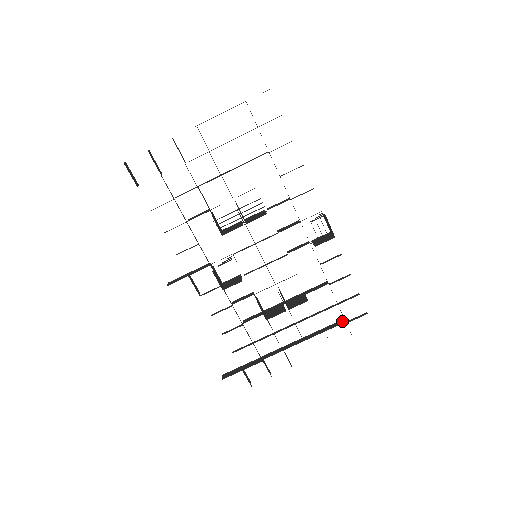
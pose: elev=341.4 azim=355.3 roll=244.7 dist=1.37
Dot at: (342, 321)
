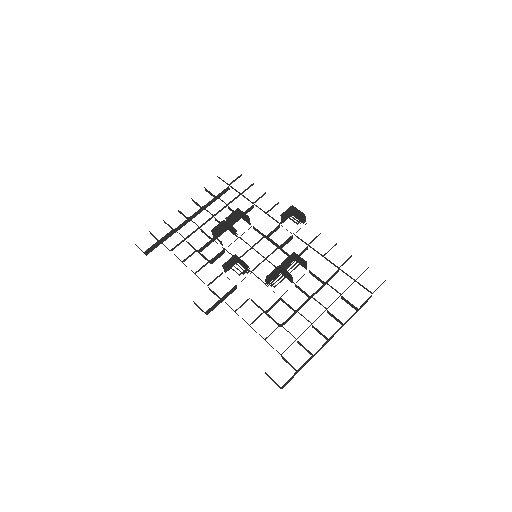
Dot at: occluded
